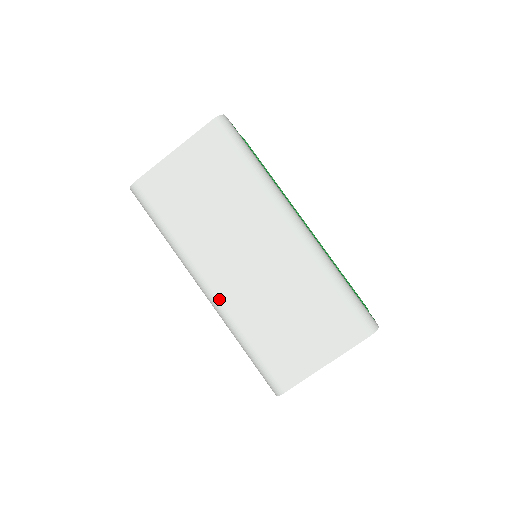
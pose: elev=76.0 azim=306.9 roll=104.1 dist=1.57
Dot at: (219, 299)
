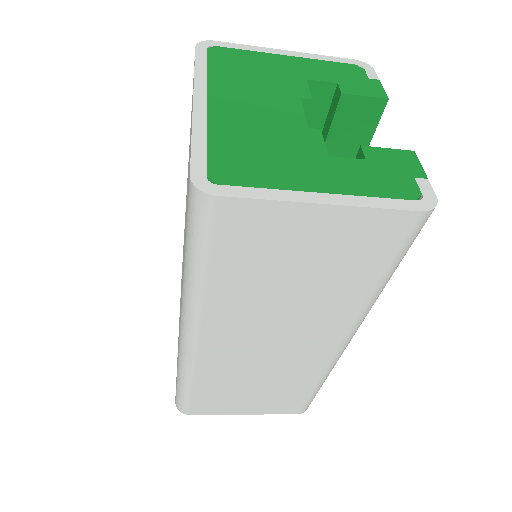
Dot at: (197, 353)
